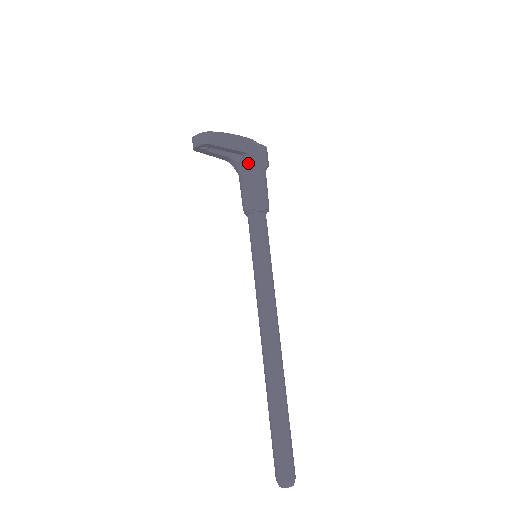
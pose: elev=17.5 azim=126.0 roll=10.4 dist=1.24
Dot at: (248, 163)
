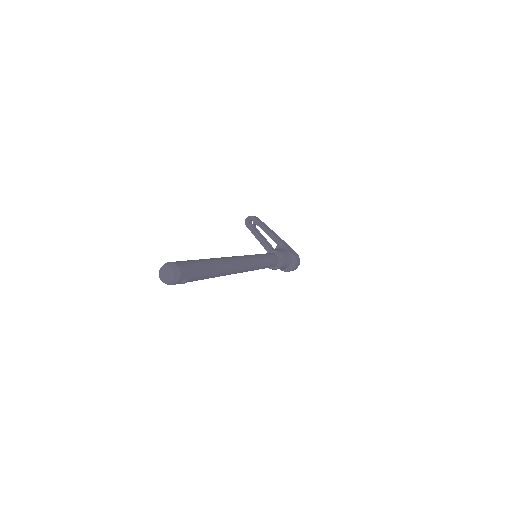
Dot at: (279, 248)
